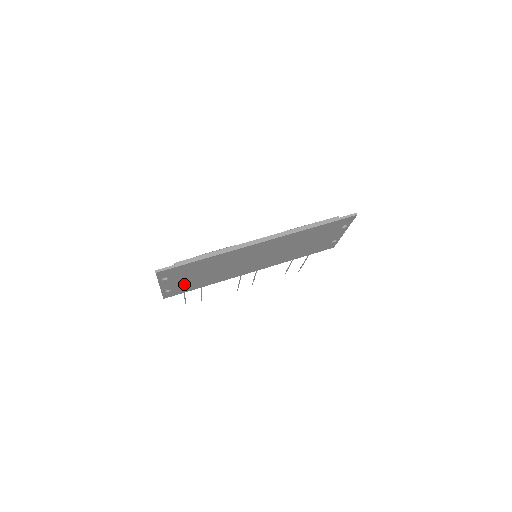
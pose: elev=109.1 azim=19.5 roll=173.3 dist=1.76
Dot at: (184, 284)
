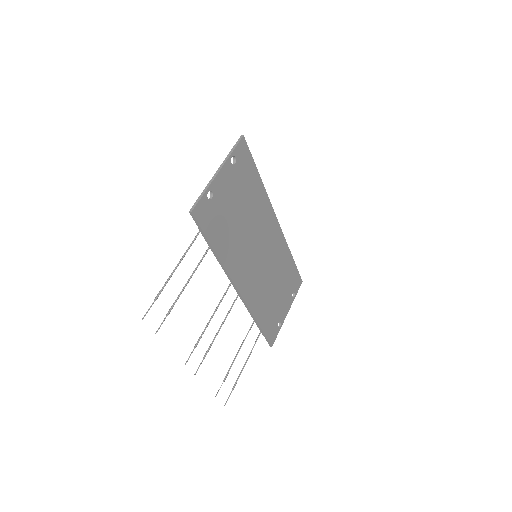
Dot at: (221, 207)
